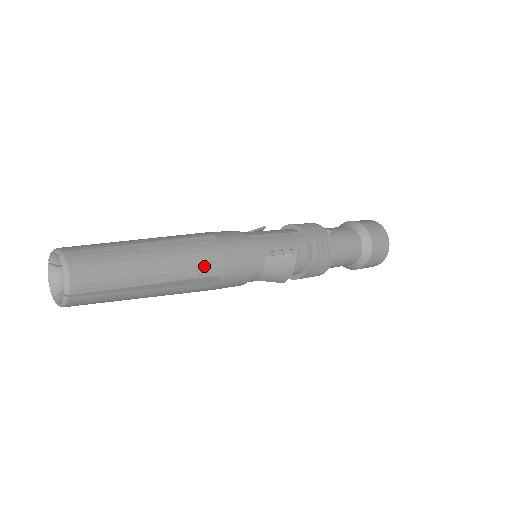
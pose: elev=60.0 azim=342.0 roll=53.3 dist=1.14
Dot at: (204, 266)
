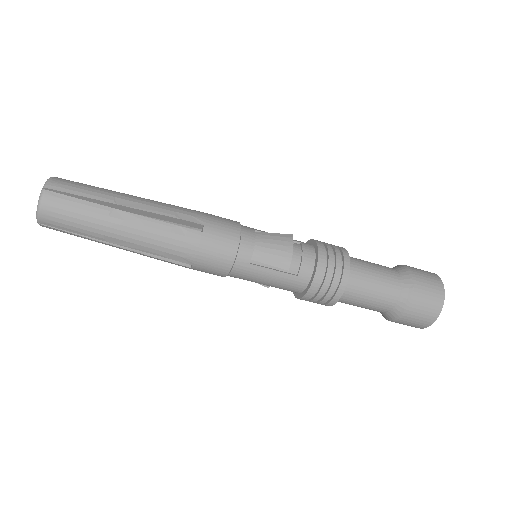
Dot at: (181, 211)
